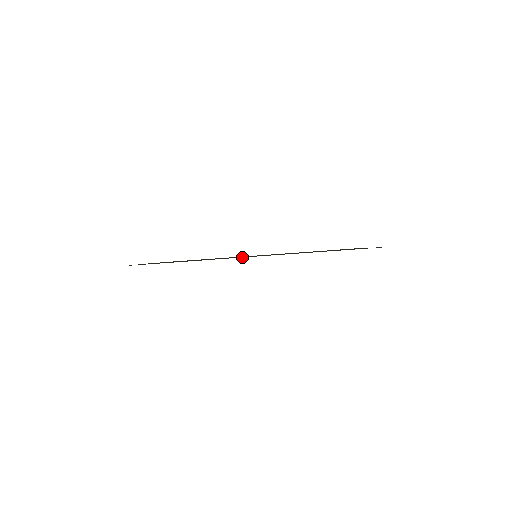
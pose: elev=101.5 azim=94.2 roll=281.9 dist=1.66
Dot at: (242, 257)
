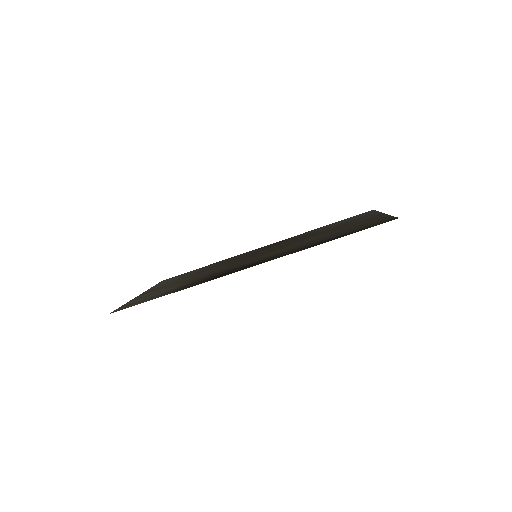
Dot at: (230, 273)
